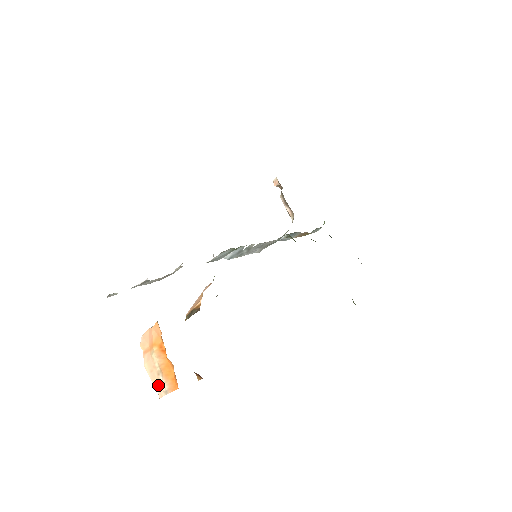
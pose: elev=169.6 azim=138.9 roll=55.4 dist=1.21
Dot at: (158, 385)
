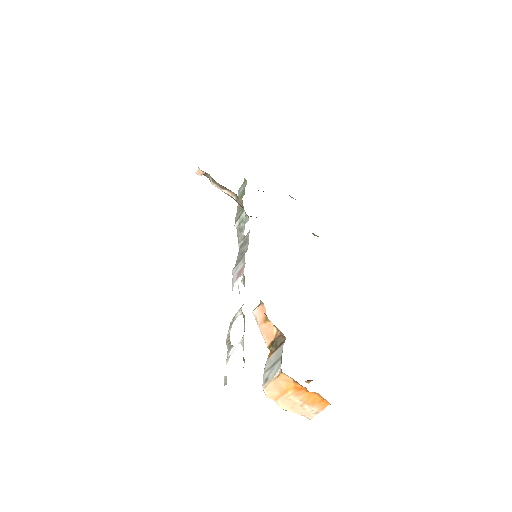
Dot at: (305, 413)
